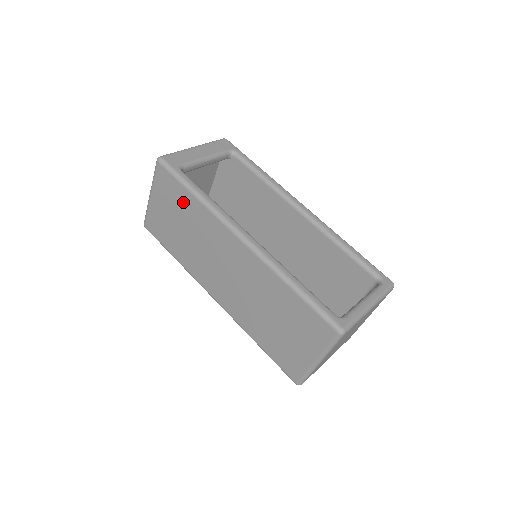
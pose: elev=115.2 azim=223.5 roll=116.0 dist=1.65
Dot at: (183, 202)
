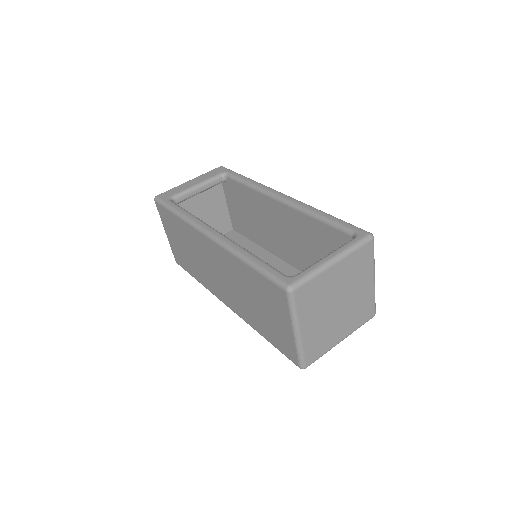
Dot at: (176, 226)
